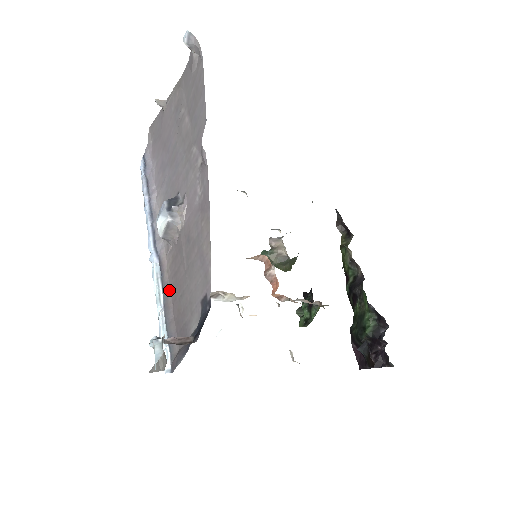
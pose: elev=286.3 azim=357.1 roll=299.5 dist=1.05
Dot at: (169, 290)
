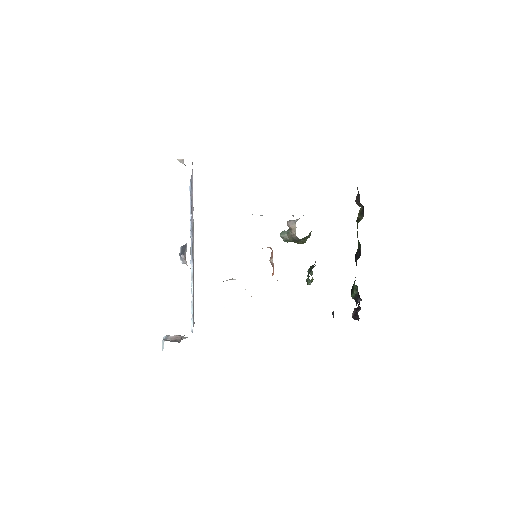
Dot at: occluded
